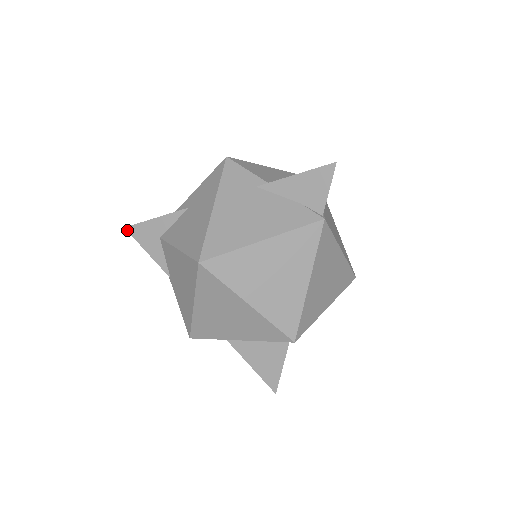
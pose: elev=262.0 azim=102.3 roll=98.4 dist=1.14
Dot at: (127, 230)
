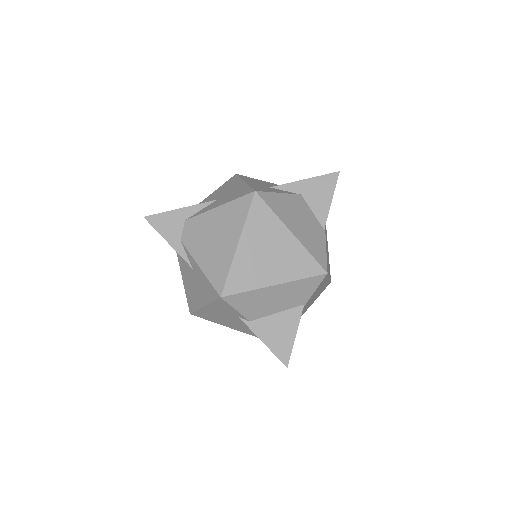
Dot at: (146, 219)
